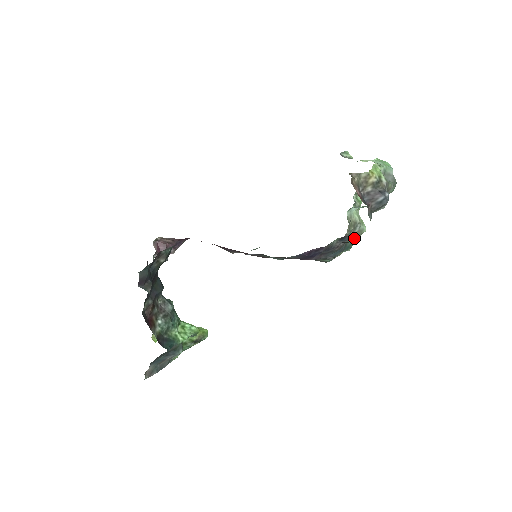
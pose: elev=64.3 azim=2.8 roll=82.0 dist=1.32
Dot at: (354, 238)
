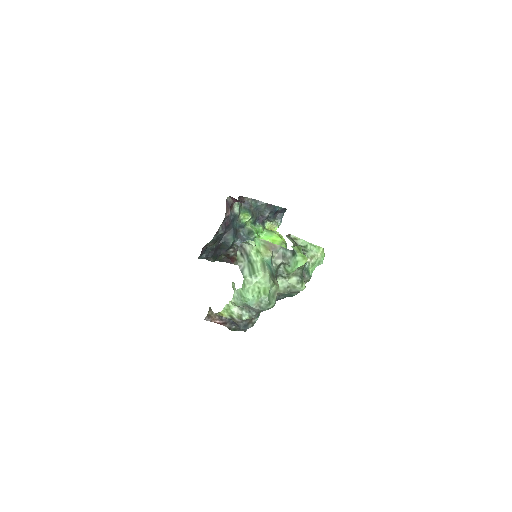
Dot at: (293, 292)
